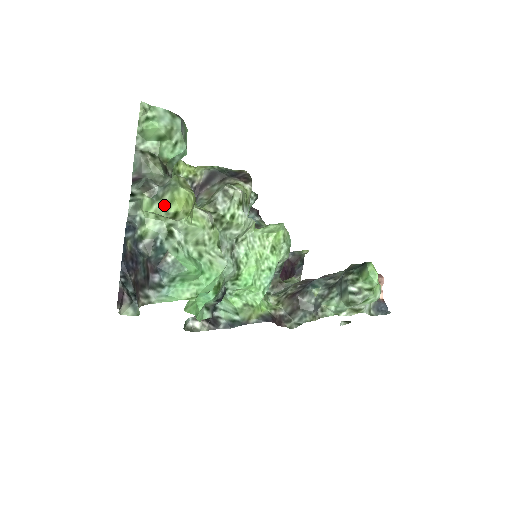
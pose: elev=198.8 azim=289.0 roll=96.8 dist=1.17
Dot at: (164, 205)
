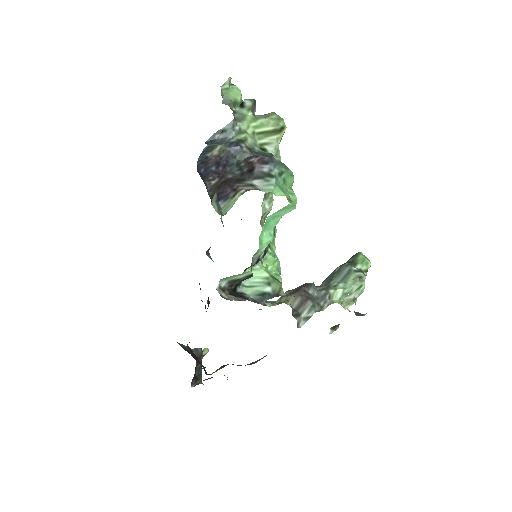
Dot at: (272, 120)
